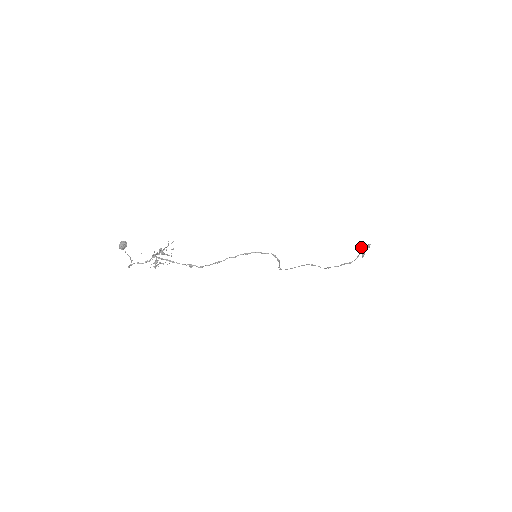
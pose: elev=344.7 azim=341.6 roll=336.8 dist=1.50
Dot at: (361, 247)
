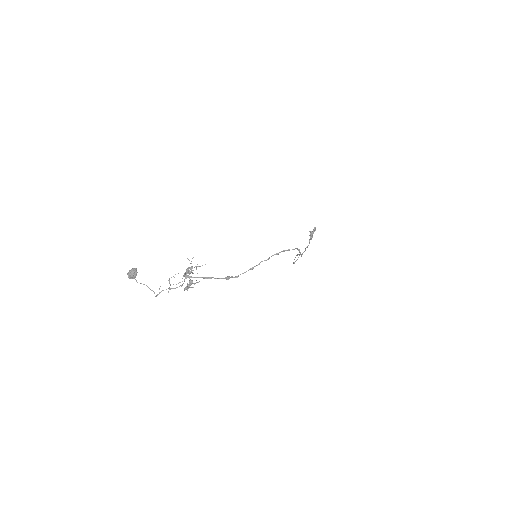
Dot at: (311, 231)
